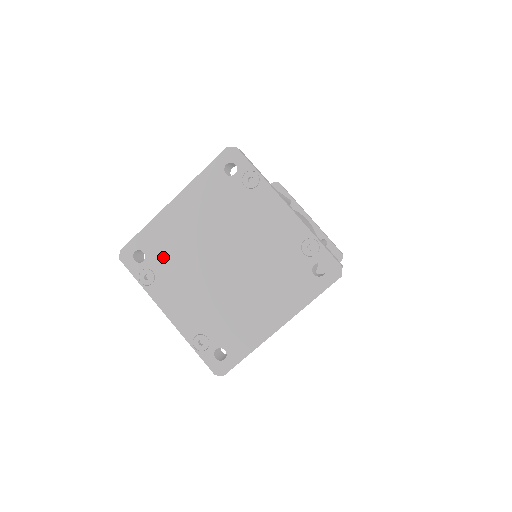
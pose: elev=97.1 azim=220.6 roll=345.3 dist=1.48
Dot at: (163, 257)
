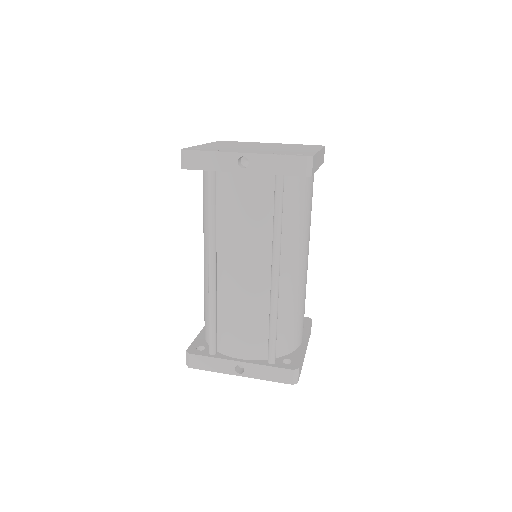
Dot at: (216, 148)
